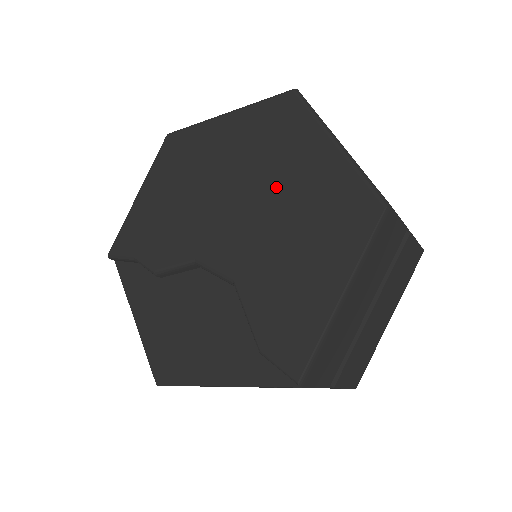
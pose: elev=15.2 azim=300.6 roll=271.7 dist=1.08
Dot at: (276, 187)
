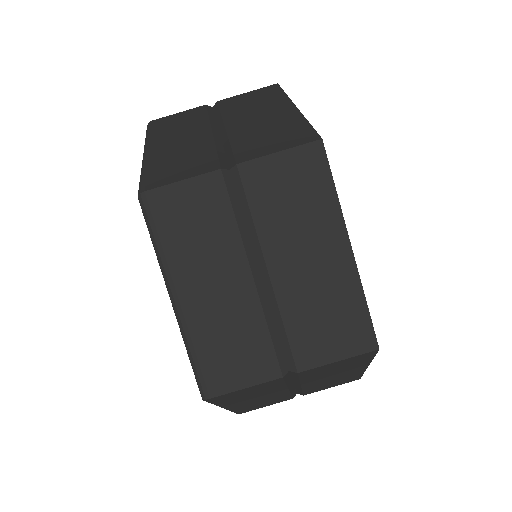
Dot at: occluded
